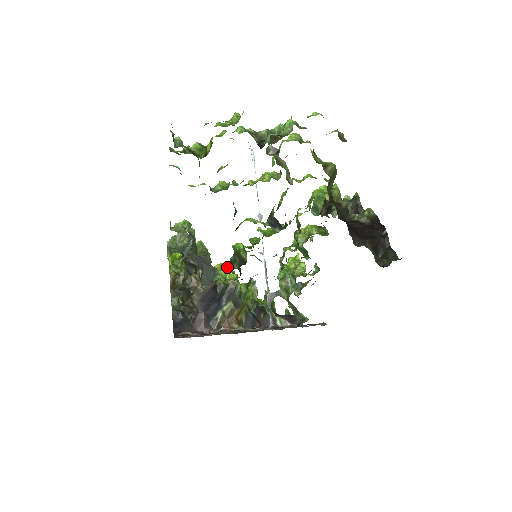
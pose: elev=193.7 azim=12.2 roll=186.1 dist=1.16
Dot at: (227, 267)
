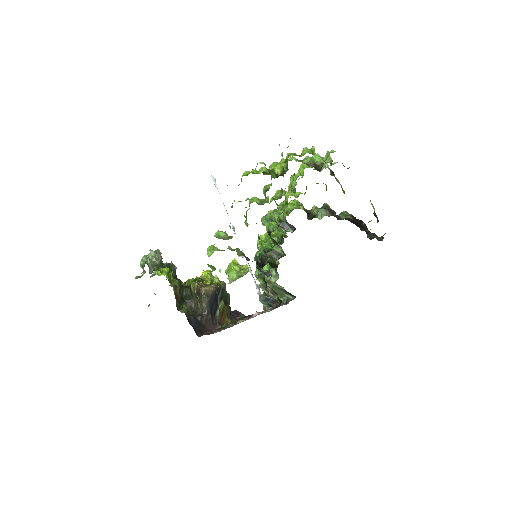
Dot at: (273, 260)
